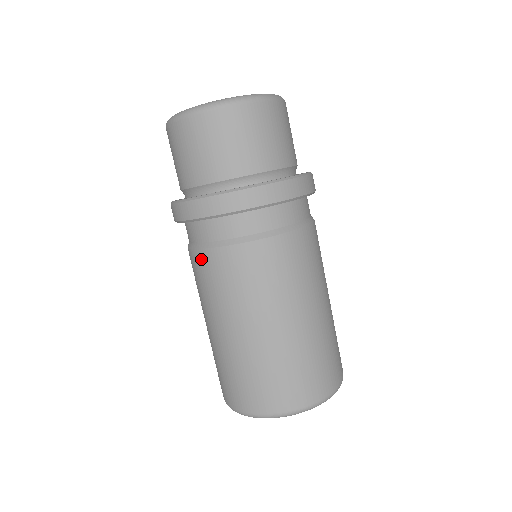
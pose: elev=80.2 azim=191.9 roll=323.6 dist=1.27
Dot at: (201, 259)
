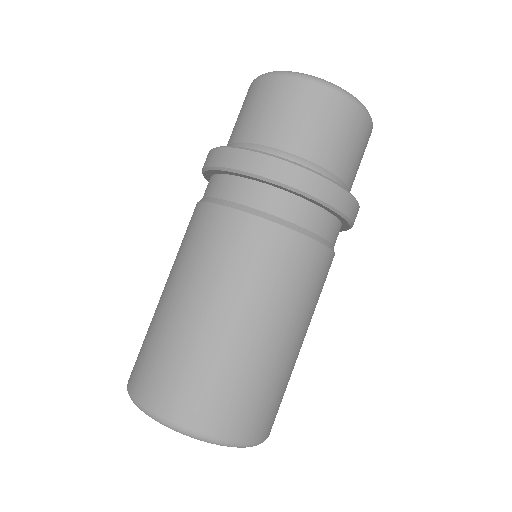
Dot at: (195, 212)
